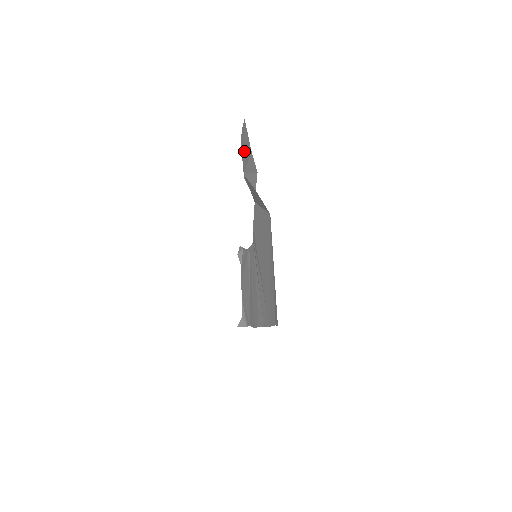
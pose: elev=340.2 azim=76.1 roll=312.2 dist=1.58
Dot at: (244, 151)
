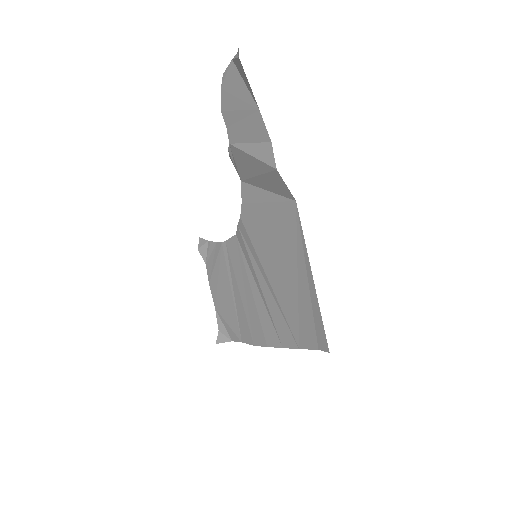
Dot at: (233, 109)
